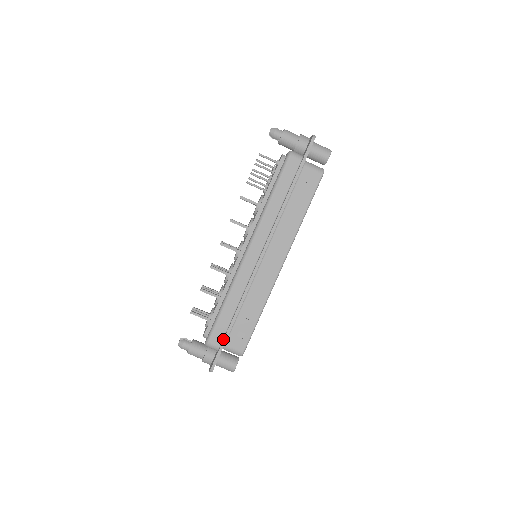
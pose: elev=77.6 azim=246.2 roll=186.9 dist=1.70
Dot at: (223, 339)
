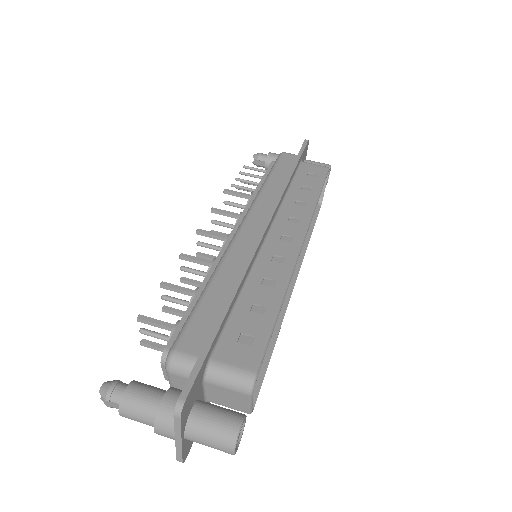
Dot at: (207, 336)
